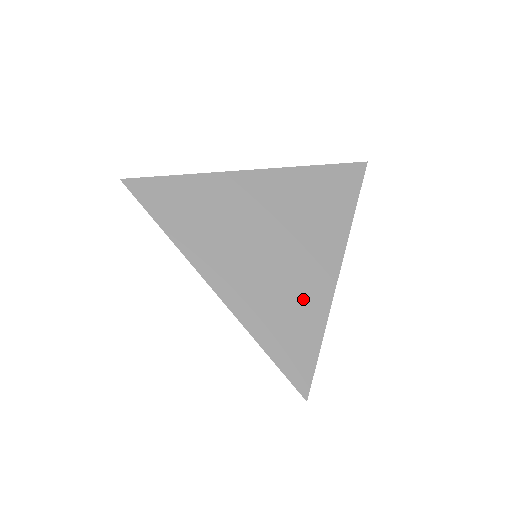
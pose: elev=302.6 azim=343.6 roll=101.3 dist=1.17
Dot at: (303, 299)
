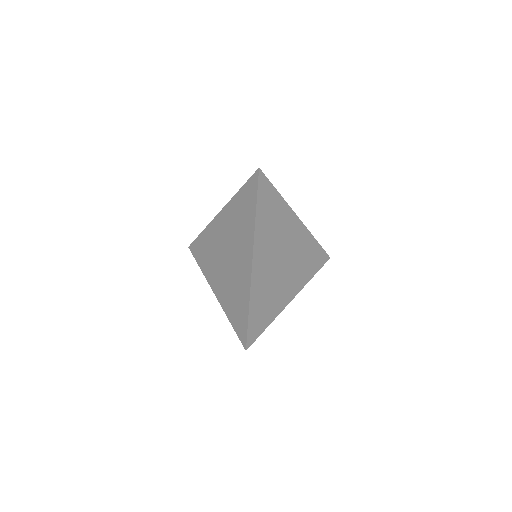
Dot at: (275, 300)
